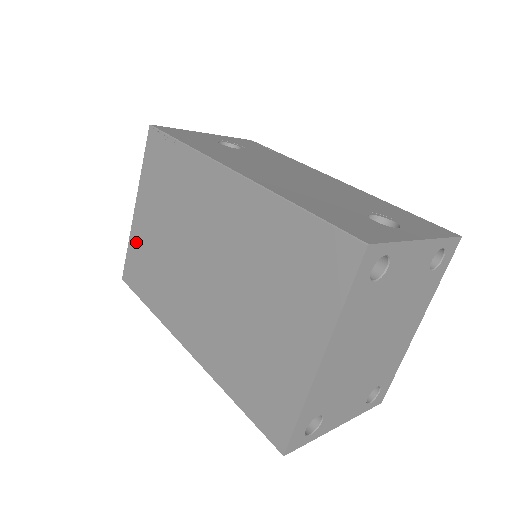
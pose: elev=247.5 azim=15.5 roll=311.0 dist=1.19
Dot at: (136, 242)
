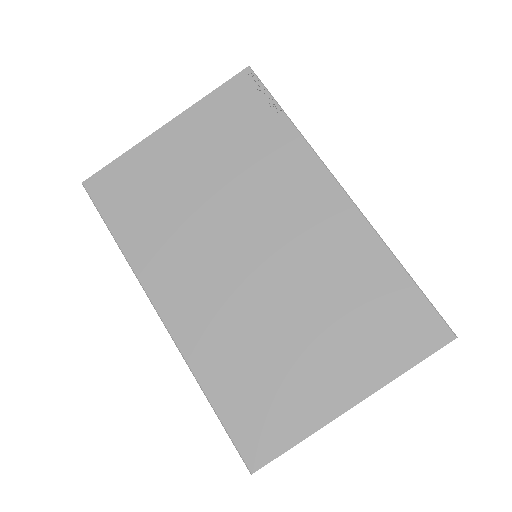
Dot at: (142, 160)
